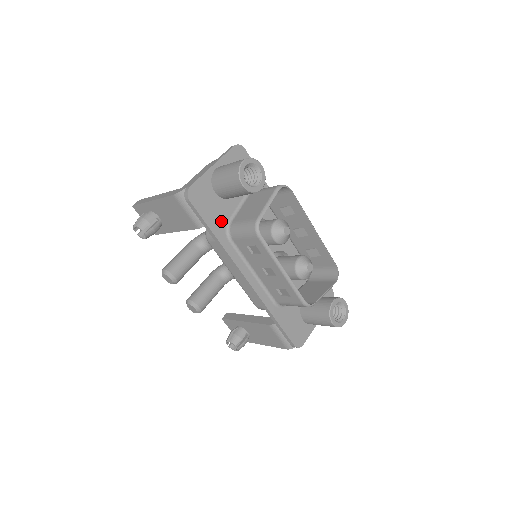
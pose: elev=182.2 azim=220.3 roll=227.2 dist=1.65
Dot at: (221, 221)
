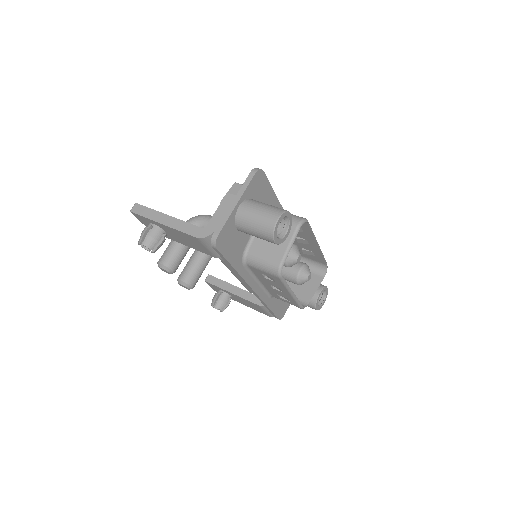
Dot at: (239, 252)
